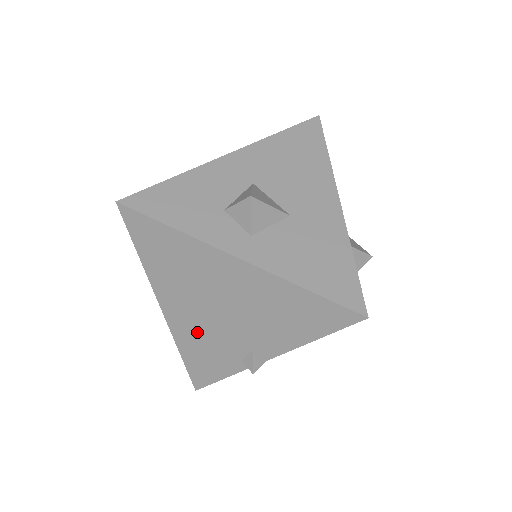
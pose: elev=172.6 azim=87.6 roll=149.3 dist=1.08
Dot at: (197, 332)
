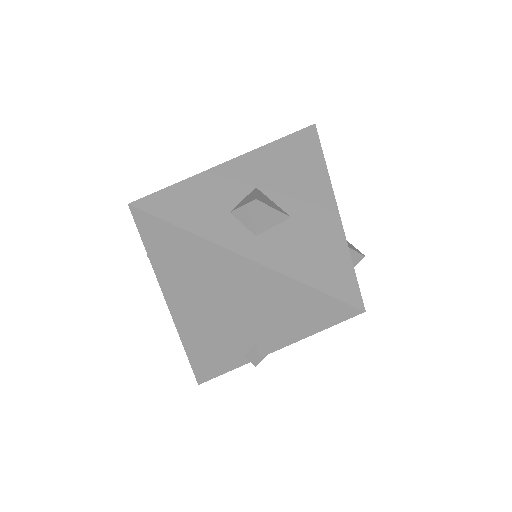
Dot at: (202, 328)
